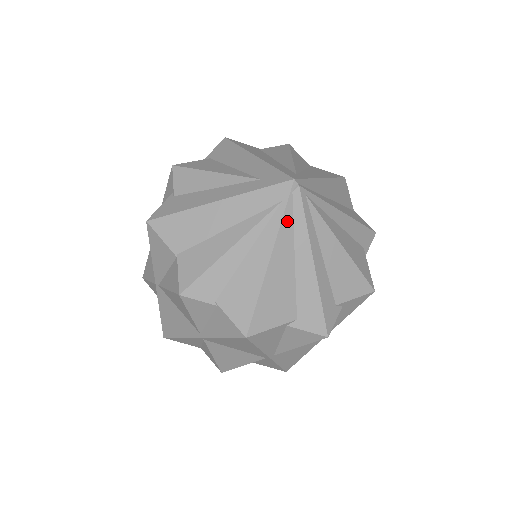
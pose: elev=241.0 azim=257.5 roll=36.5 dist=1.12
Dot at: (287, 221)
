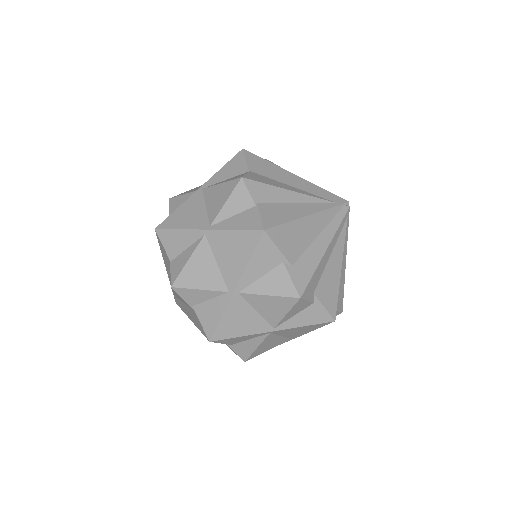
Dot at: (332, 213)
